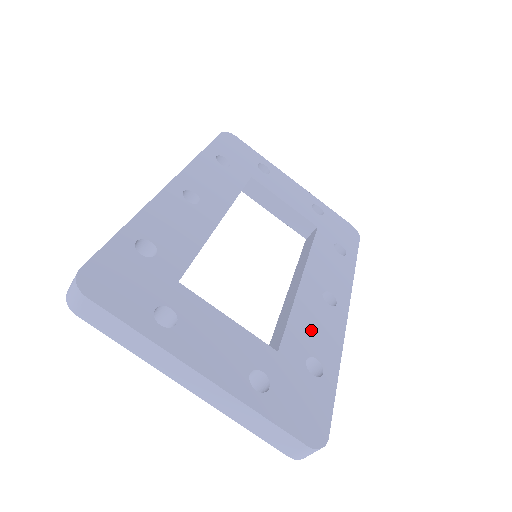
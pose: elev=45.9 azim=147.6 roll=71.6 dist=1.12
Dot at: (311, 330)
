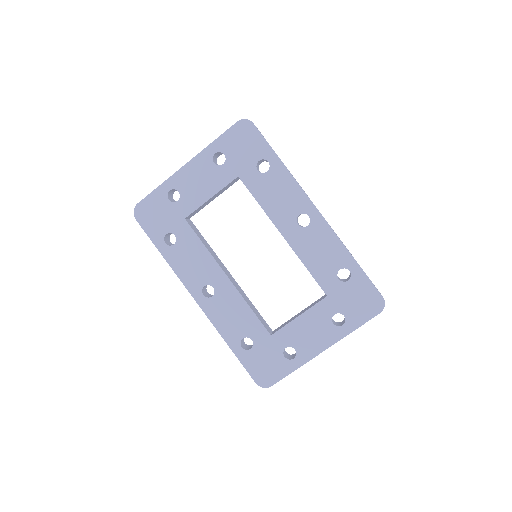
Dot at: (321, 259)
